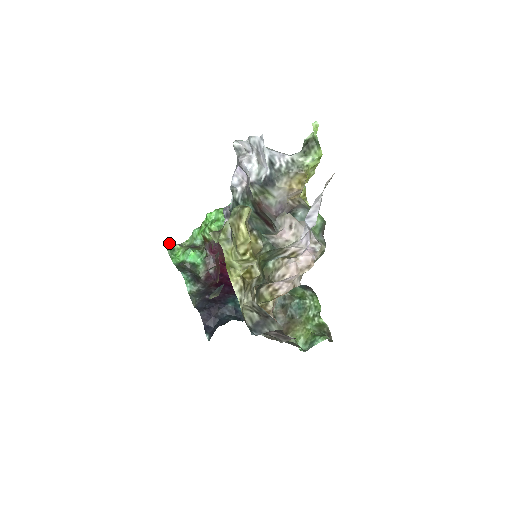
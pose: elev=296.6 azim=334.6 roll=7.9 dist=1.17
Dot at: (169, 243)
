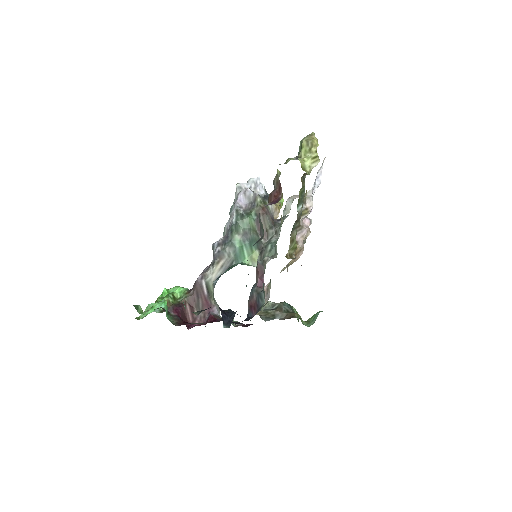
Dot at: occluded
